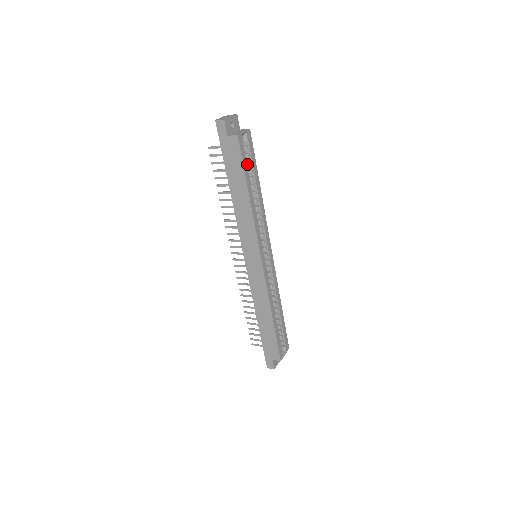
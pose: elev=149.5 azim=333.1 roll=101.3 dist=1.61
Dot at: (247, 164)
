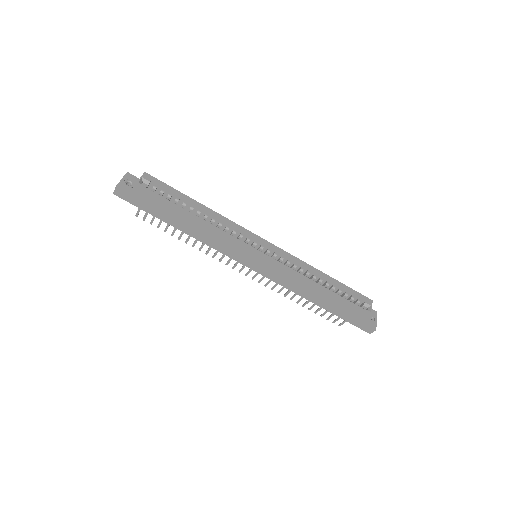
Dot at: (169, 198)
